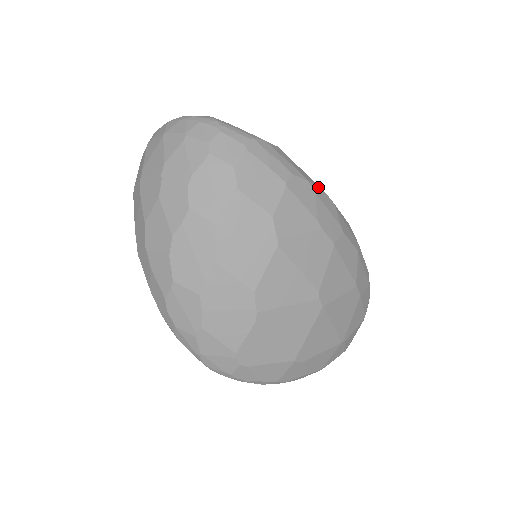
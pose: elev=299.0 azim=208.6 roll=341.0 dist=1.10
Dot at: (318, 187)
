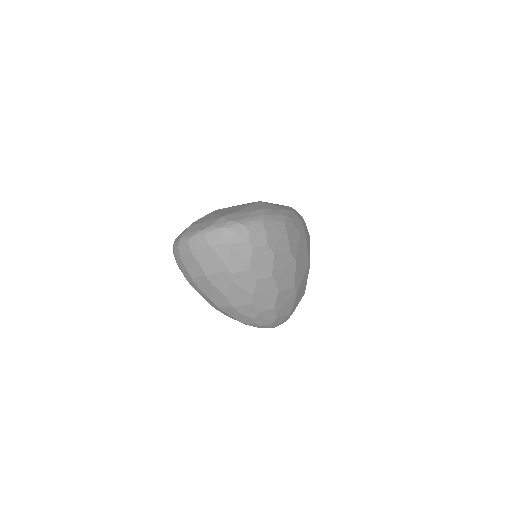
Dot at: (287, 212)
